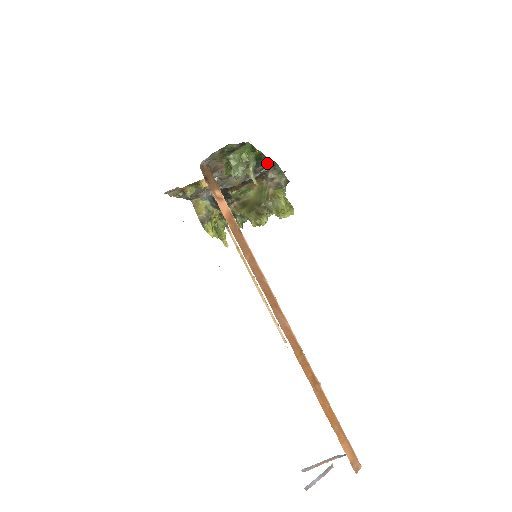
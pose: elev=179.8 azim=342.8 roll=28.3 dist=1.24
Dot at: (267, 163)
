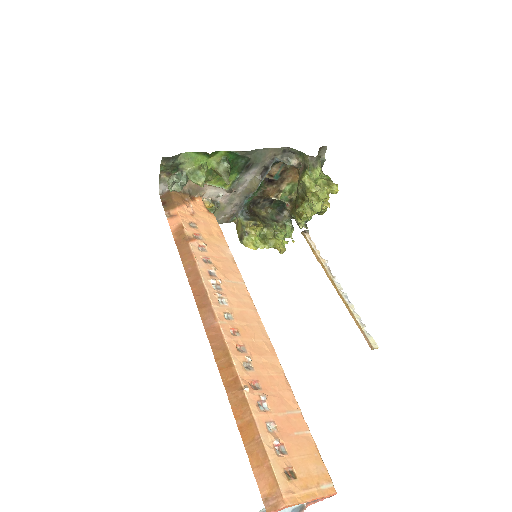
Dot at: (269, 154)
